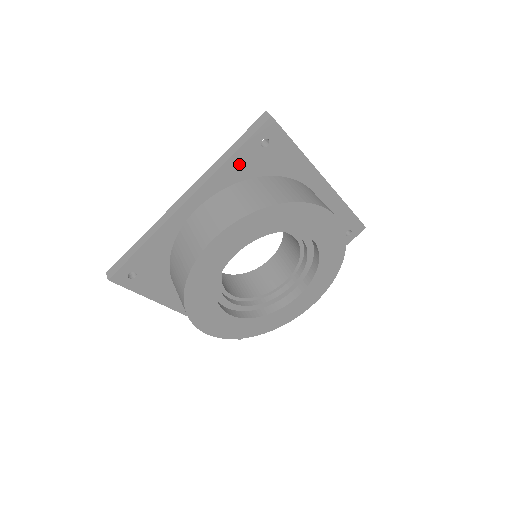
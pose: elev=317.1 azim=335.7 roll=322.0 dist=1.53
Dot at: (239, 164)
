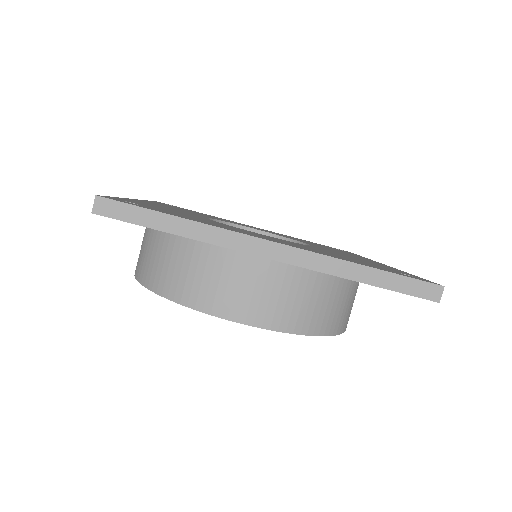
Dot at: occluded
